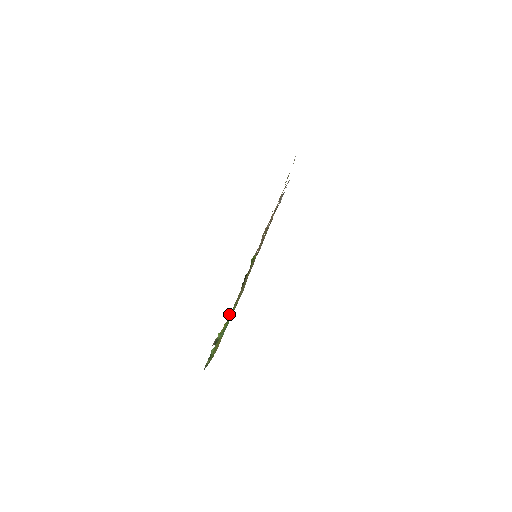
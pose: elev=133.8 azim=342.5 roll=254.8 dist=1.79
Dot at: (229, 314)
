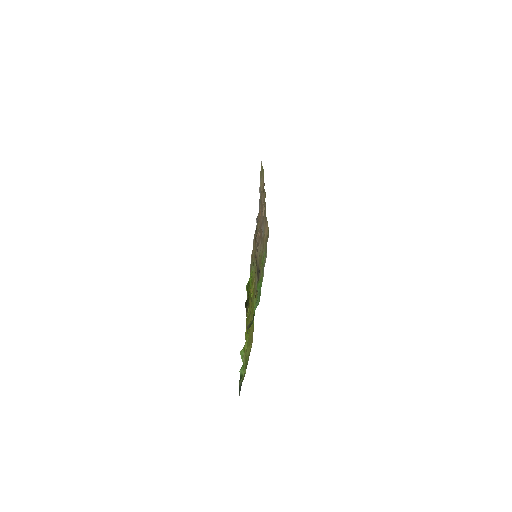
Dot at: occluded
